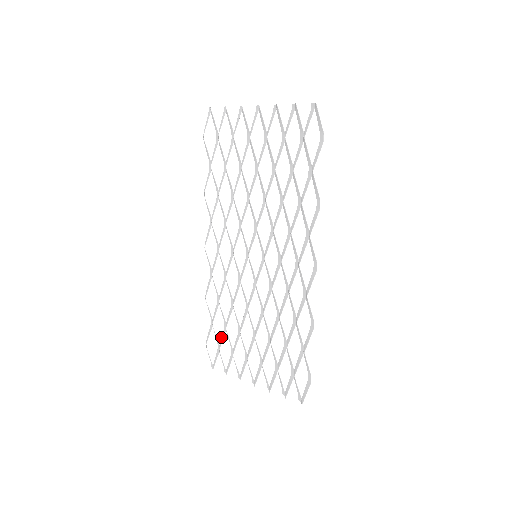
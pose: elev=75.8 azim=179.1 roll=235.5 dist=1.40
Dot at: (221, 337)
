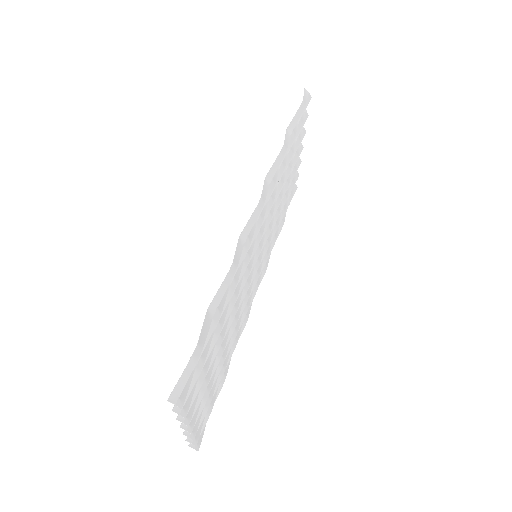
Dot at: (215, 391)
